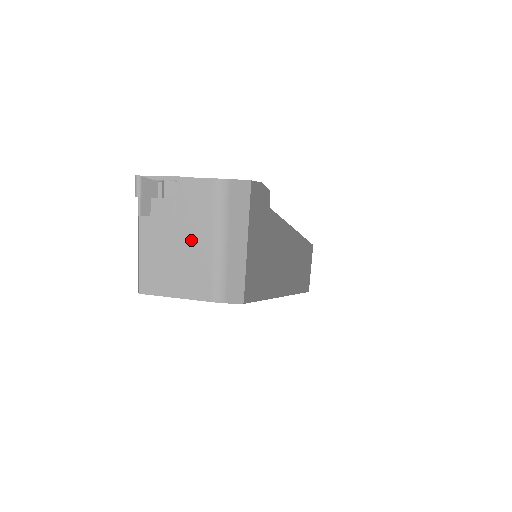
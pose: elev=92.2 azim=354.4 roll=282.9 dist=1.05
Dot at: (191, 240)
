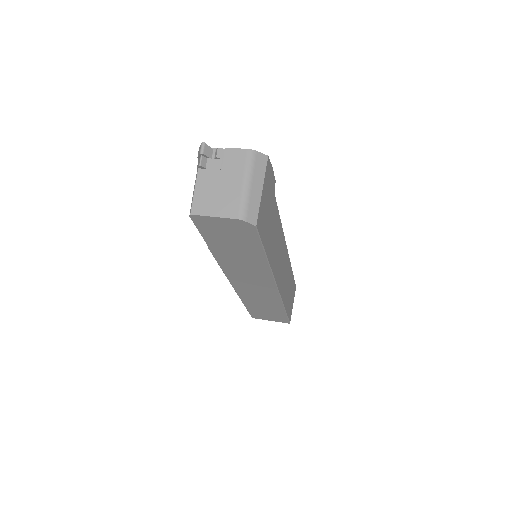
Dot at: (229, 183)
